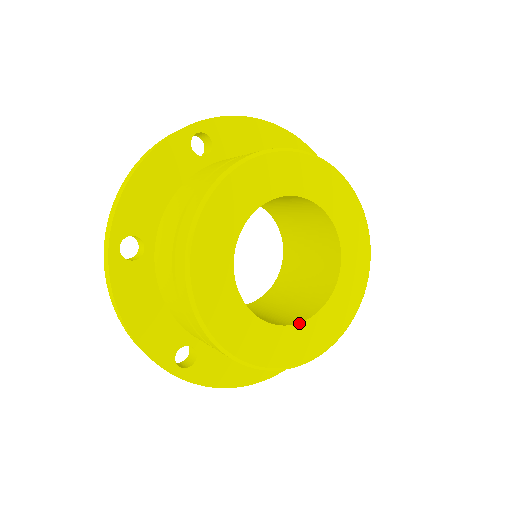
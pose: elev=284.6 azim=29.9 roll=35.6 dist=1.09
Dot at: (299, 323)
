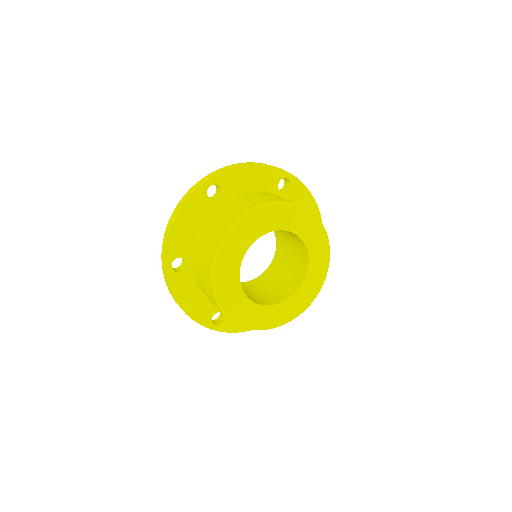
Dot at: (283, 302)
